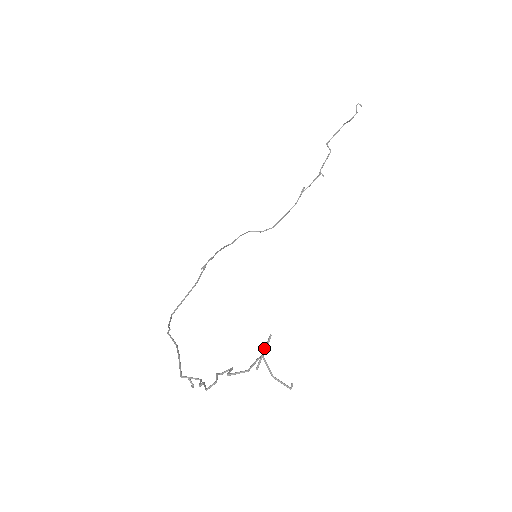
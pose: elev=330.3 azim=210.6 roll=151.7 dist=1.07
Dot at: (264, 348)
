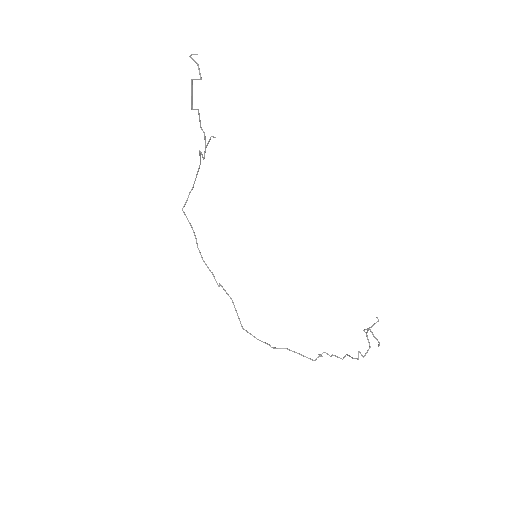
Dot at: (367, 332)
